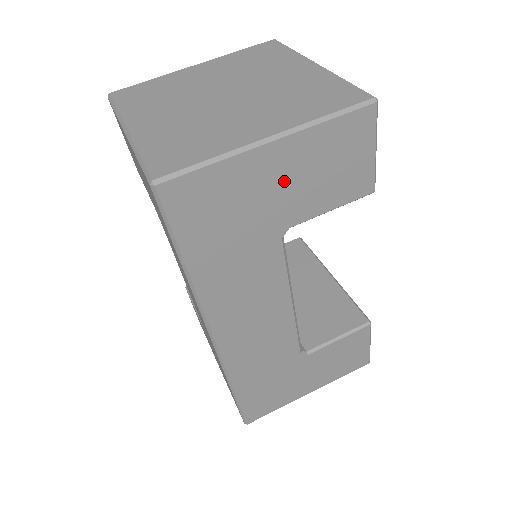
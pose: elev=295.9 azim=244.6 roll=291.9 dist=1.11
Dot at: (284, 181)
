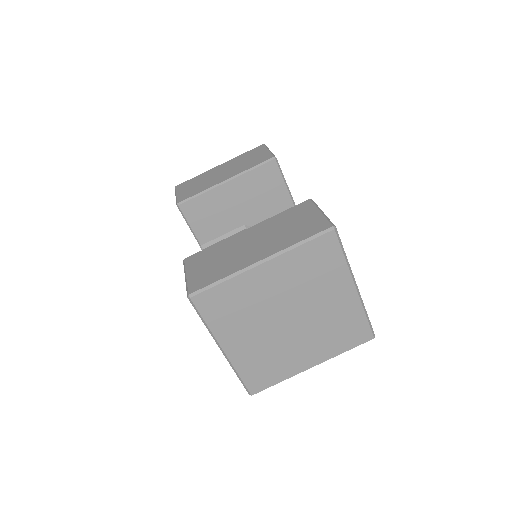
Dot at: occluded
